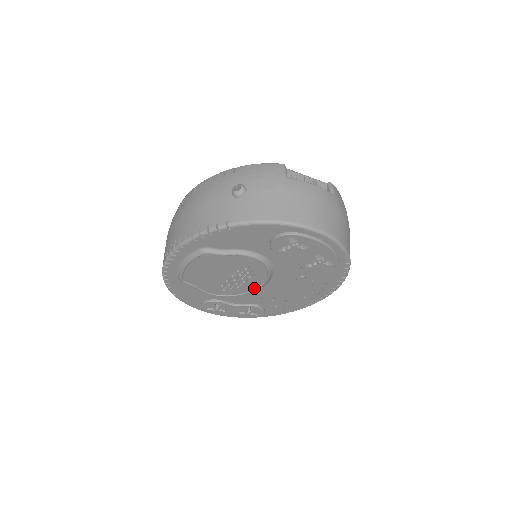
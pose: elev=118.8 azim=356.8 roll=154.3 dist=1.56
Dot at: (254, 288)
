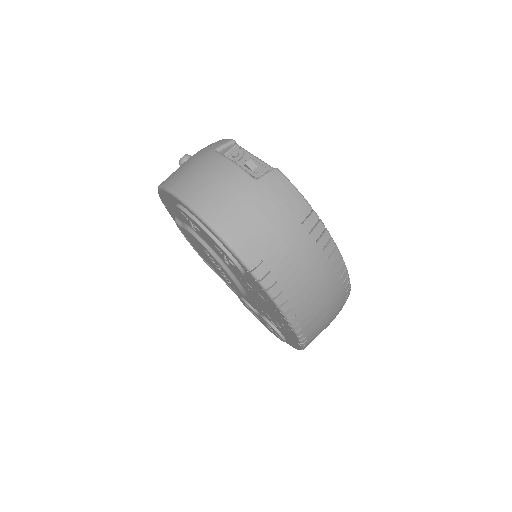
Dot at: occluded
